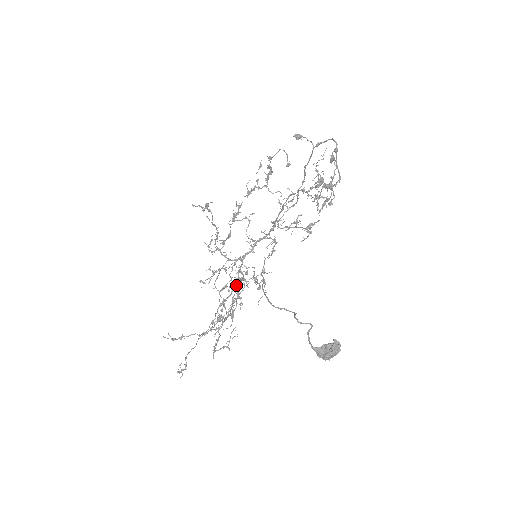
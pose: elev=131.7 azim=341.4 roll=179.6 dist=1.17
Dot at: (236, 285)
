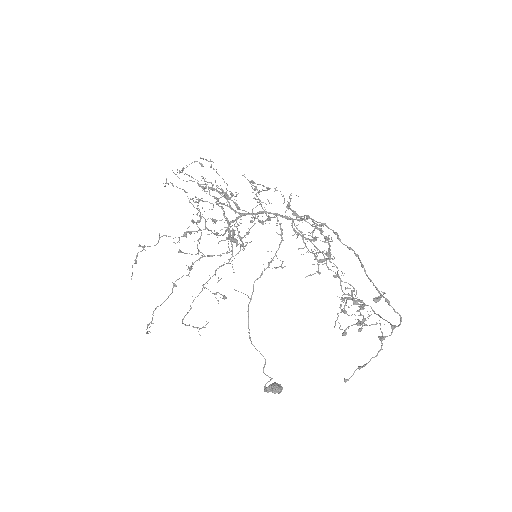
Dot at: (226, 298)
